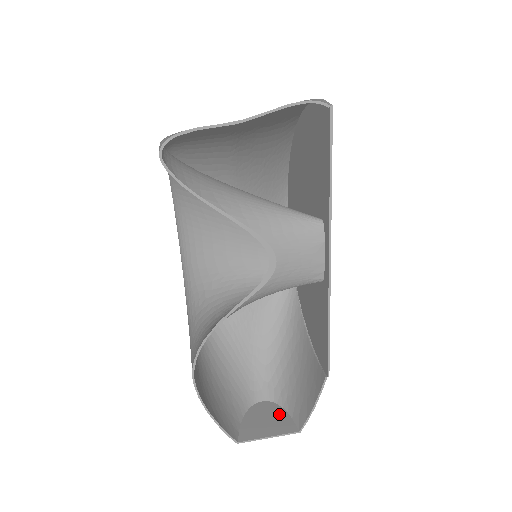
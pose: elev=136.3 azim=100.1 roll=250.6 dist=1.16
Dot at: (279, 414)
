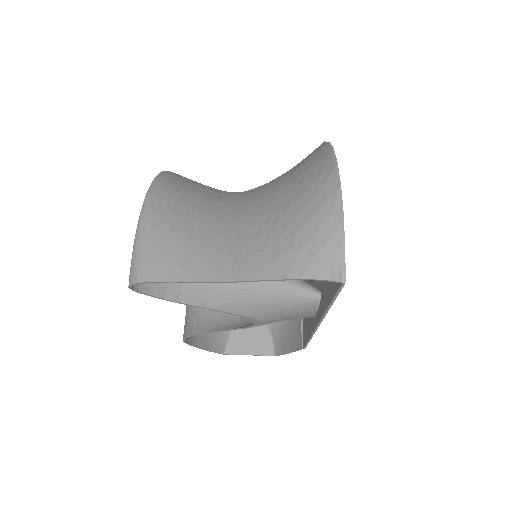
Dot at: (263, 333)
